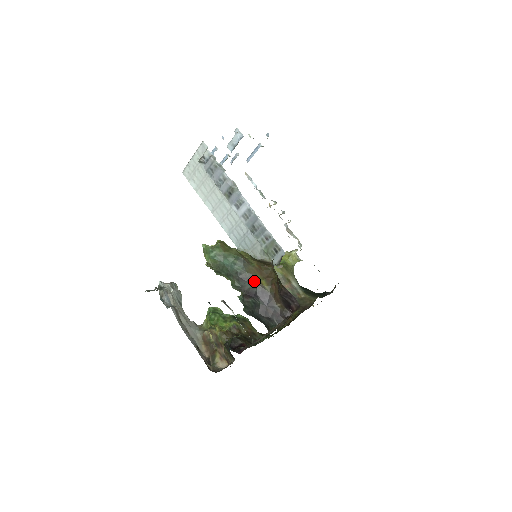
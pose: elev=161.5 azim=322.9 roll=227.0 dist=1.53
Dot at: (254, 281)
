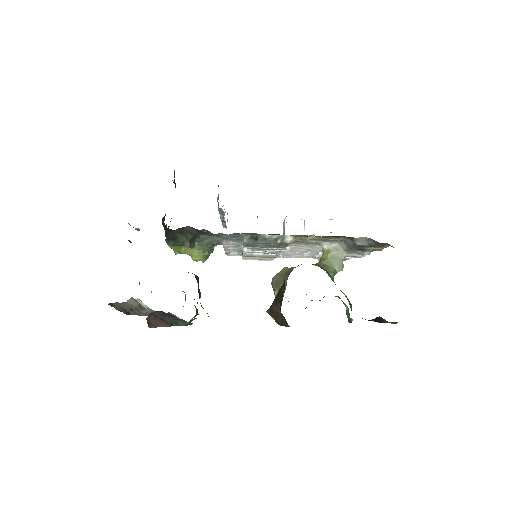
Dot at: occluded
